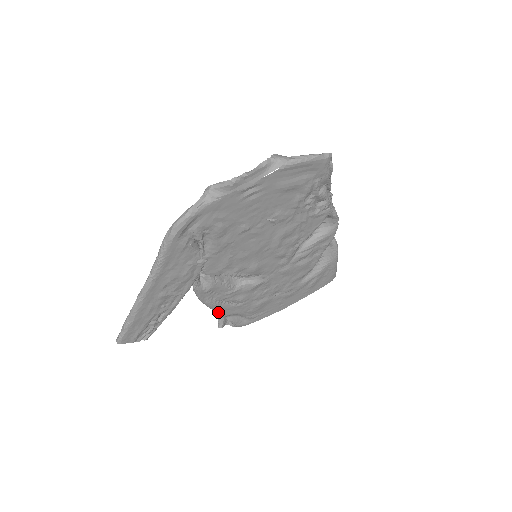
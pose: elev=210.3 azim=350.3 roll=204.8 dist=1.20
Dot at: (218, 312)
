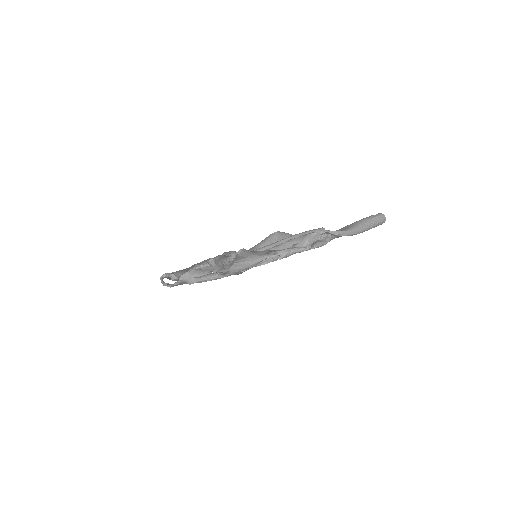
Dot at: occluded
